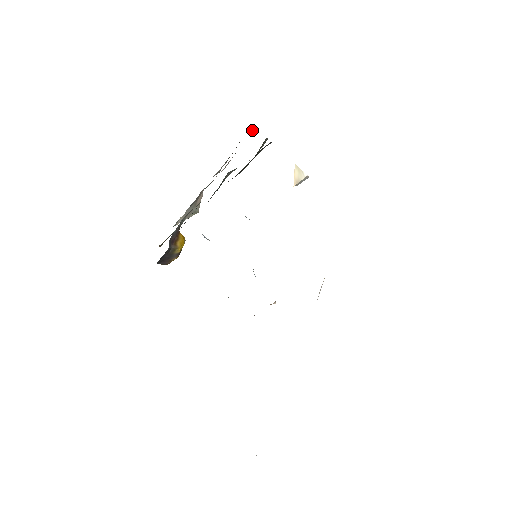
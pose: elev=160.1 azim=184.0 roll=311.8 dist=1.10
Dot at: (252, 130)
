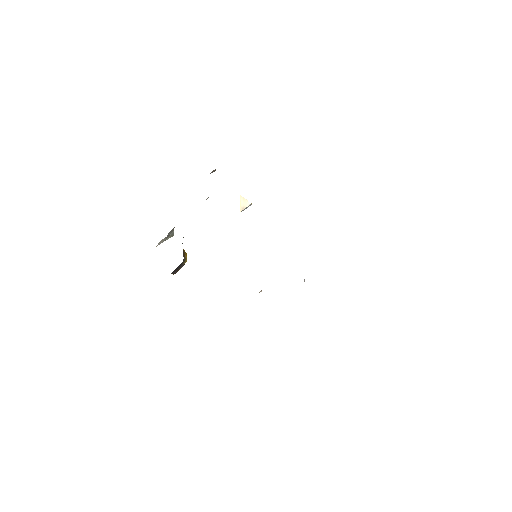
Dot at: (213, 171)
